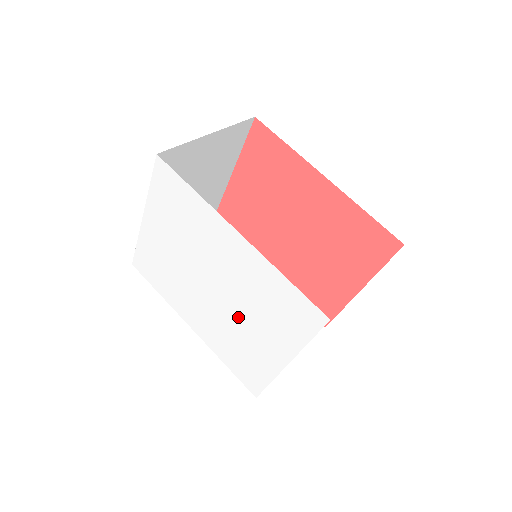
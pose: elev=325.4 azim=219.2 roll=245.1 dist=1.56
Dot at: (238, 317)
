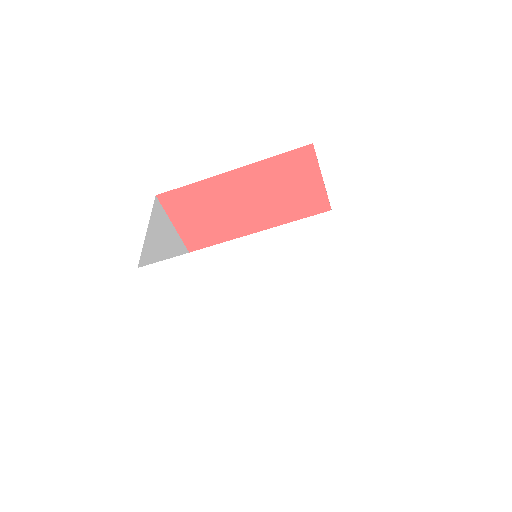
Dot at: (292, 289)
